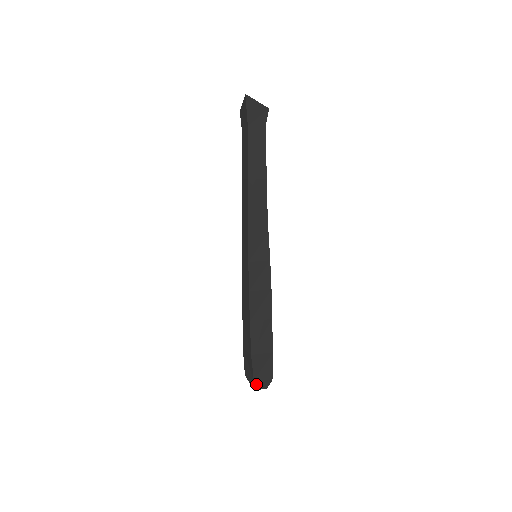
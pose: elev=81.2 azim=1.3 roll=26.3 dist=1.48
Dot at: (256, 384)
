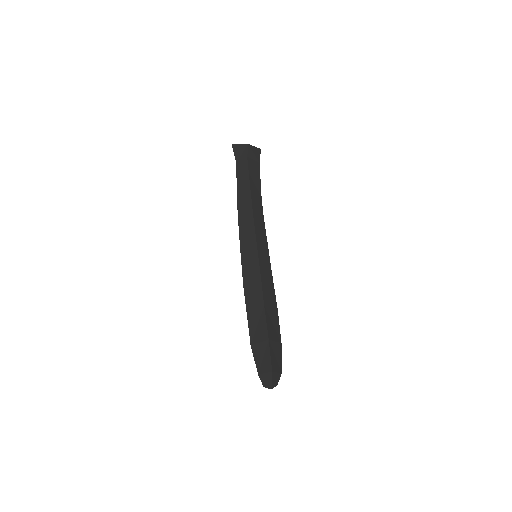
Dot at: (262, 379)
